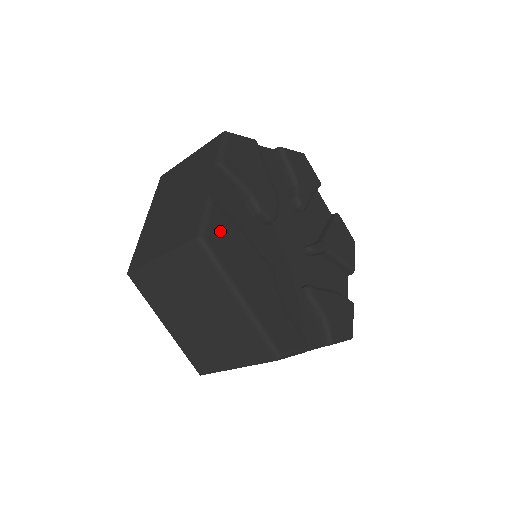
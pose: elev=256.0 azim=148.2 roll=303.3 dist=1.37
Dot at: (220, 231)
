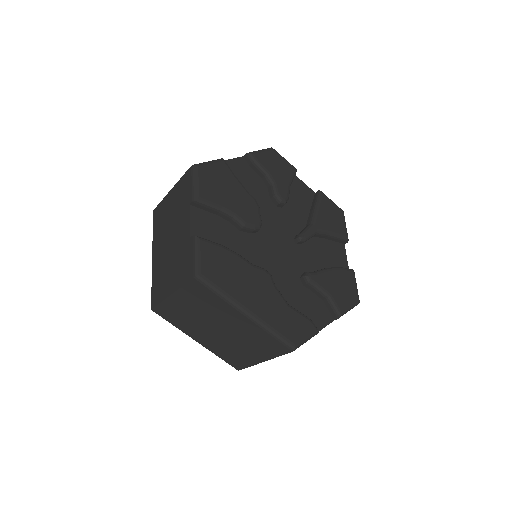
Dot at: (213, 262)
